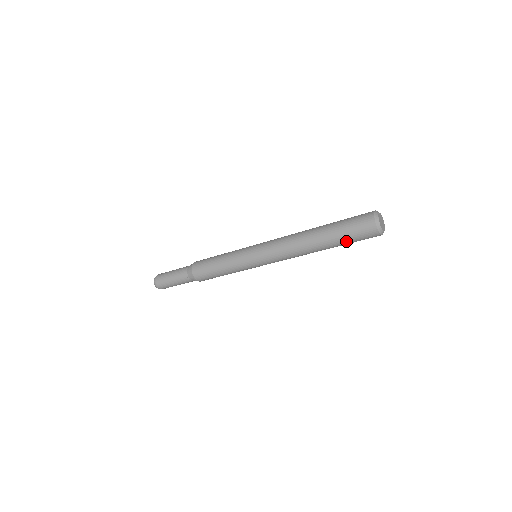
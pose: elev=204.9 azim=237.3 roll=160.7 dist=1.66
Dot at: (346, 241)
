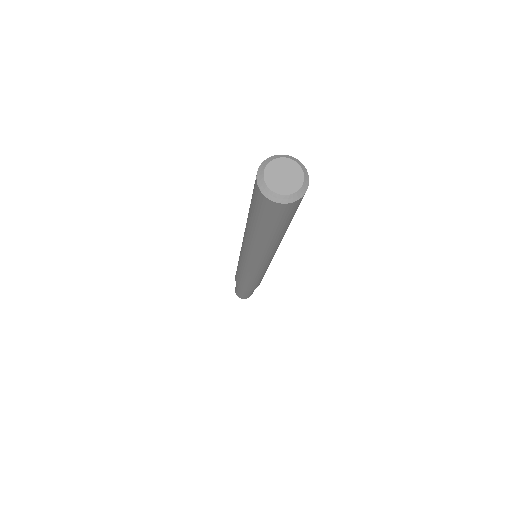
Dot at: (275, 226)
